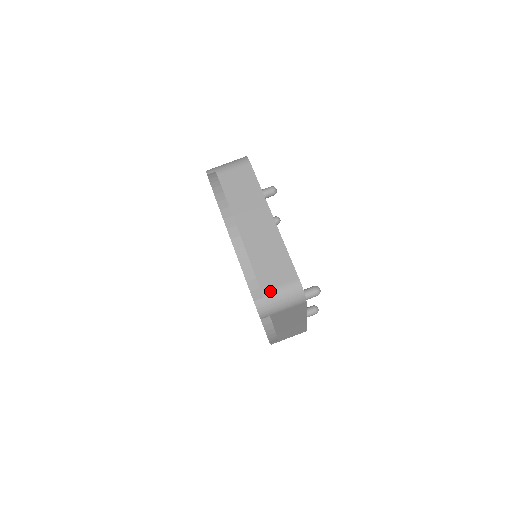
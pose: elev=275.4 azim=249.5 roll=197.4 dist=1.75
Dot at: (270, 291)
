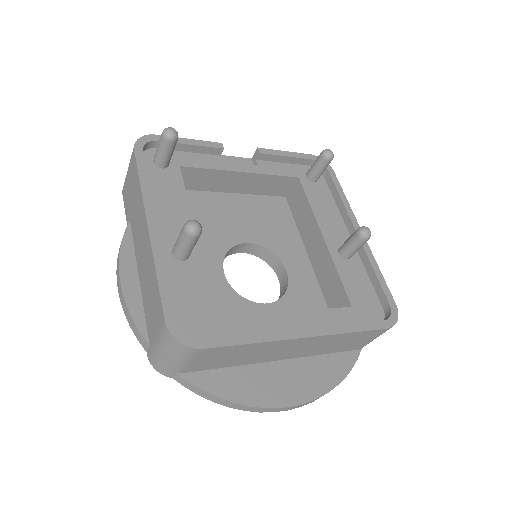
Dot at: (365, 345)
